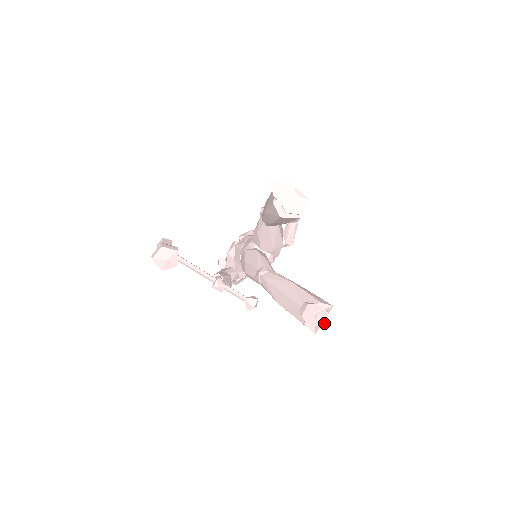
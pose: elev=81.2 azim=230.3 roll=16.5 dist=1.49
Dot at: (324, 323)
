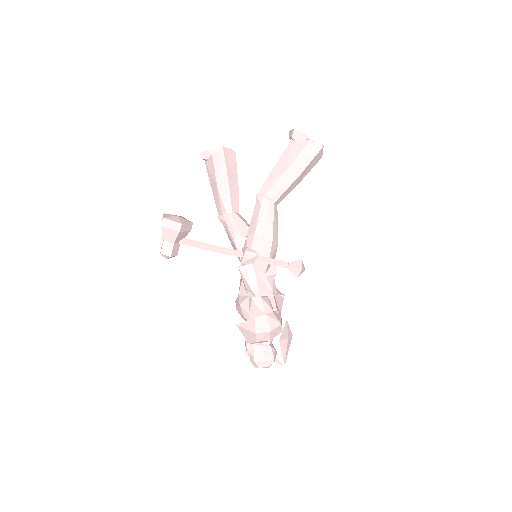
Dot at: occluded
